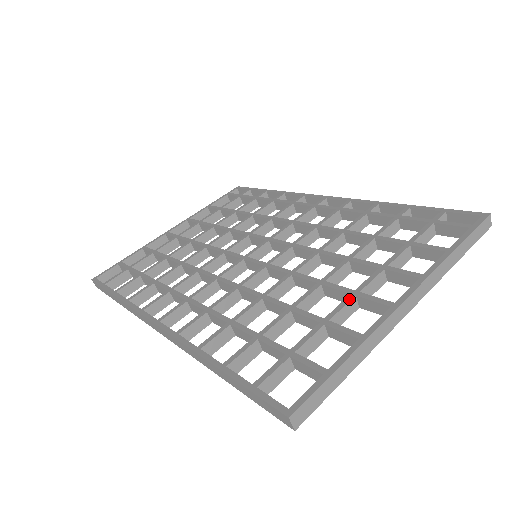
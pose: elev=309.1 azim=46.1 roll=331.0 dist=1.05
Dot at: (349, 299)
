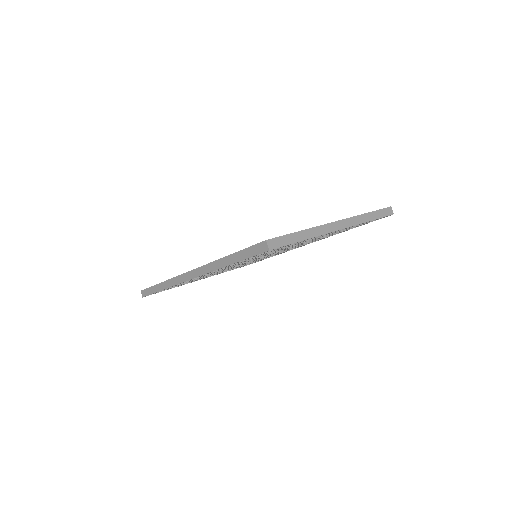
Dot at: occluded
